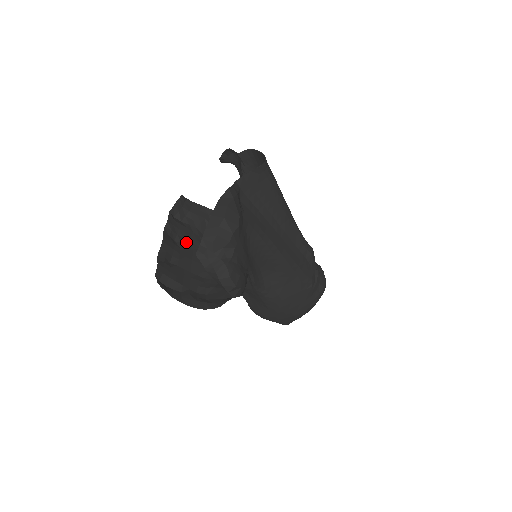
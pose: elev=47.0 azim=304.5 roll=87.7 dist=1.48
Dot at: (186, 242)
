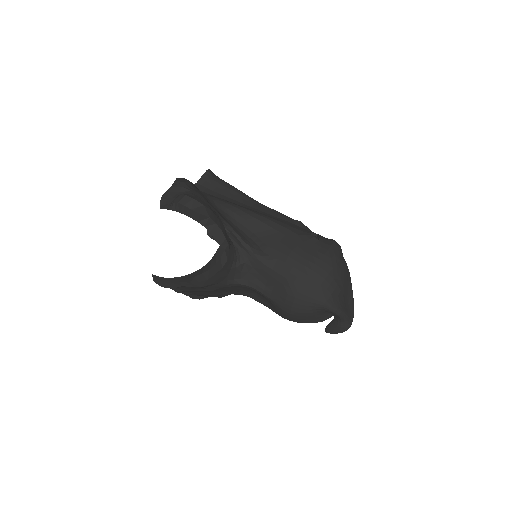
Dot at: (200, 295)
